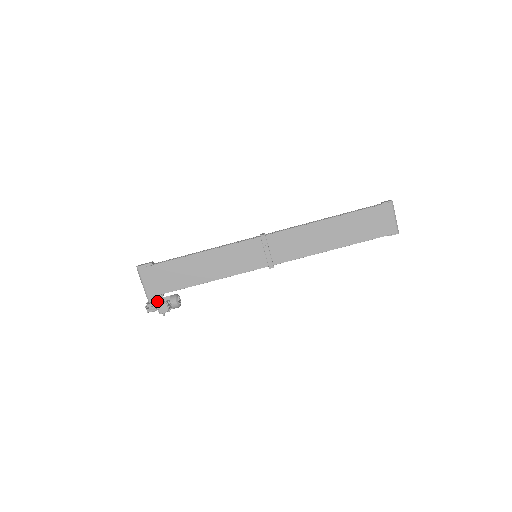
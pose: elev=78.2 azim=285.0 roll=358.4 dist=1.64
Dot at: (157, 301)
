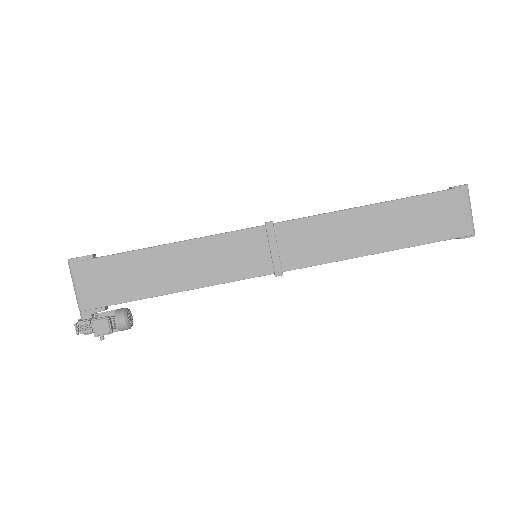
Dot at: (94, 317)
